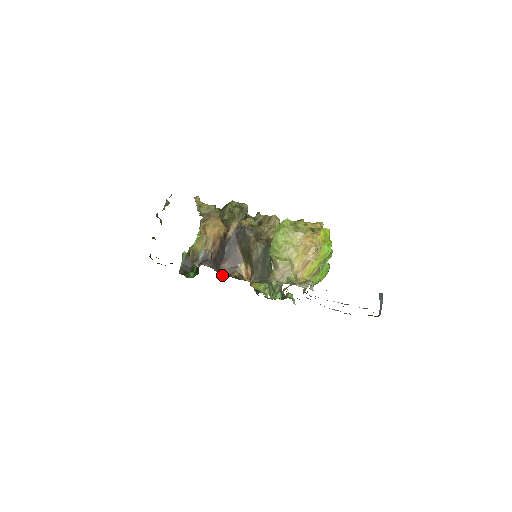
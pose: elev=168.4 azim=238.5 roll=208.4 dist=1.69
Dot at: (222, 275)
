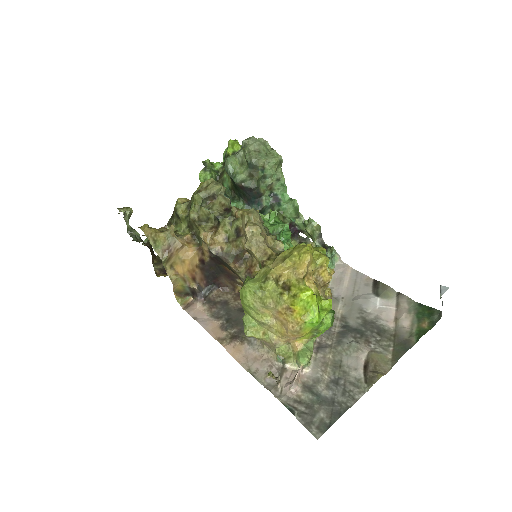
Dot at: (225, 290)
